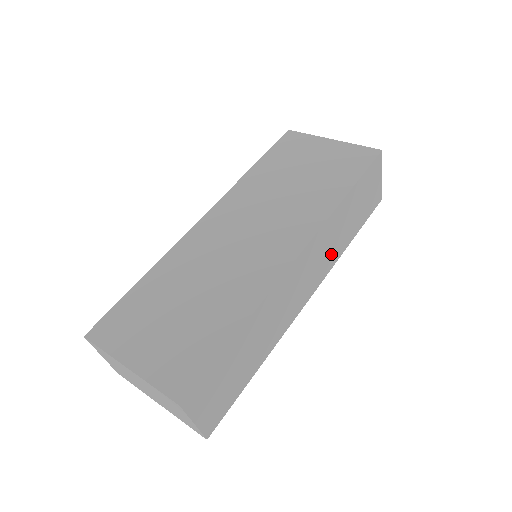
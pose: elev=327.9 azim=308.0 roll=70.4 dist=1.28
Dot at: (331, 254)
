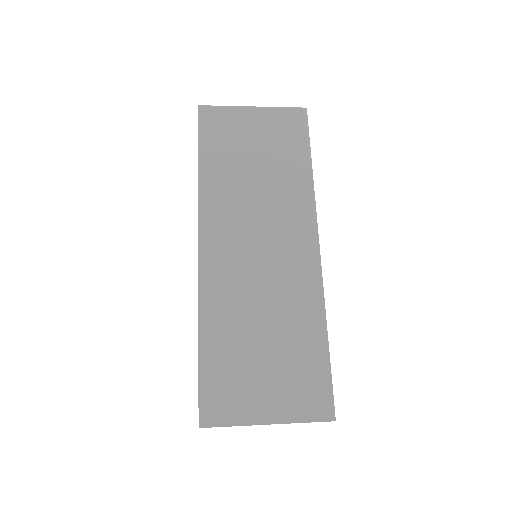
Dot at: occluded
